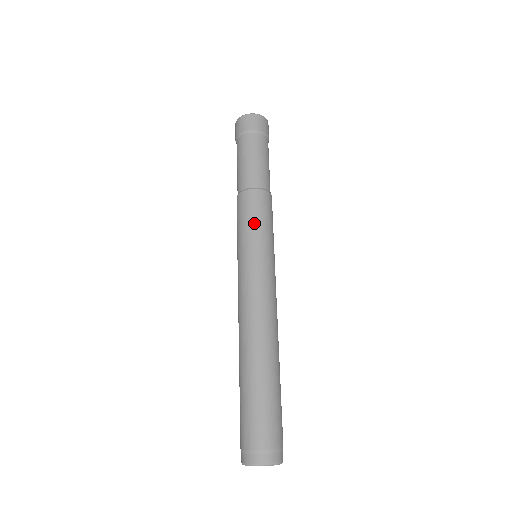
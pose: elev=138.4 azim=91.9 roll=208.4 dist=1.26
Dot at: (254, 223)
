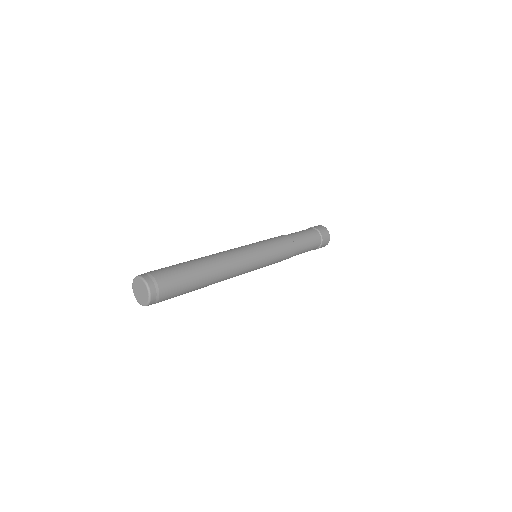
Dot at: occluded
